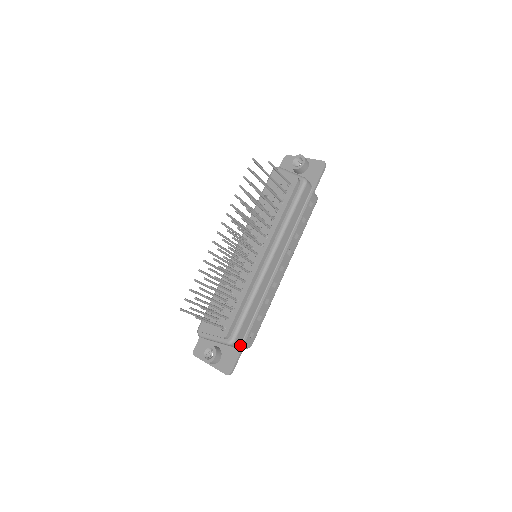
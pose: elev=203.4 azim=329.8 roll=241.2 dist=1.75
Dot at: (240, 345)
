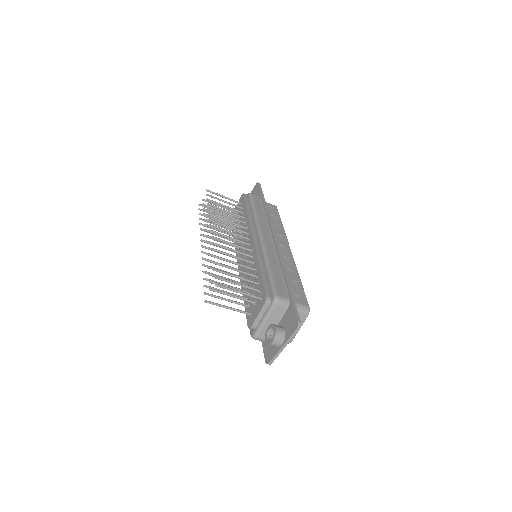
Dot at: (289, 301)
